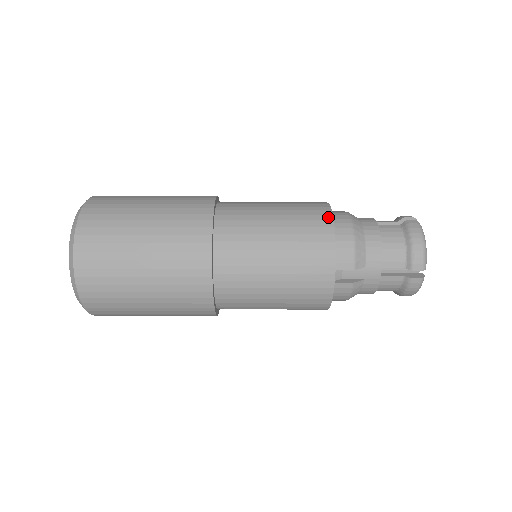
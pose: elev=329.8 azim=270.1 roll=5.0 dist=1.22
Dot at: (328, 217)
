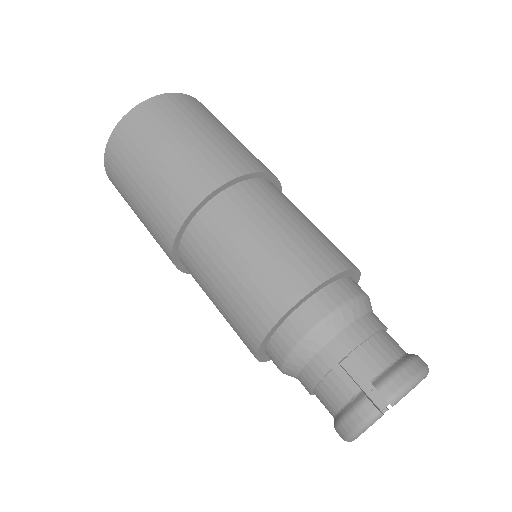
Dot at: (268, 322)
